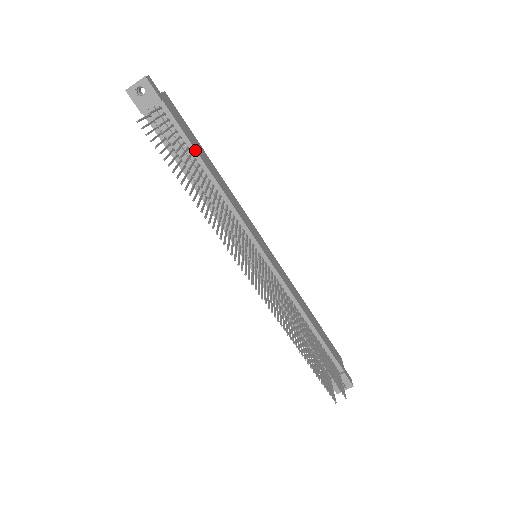
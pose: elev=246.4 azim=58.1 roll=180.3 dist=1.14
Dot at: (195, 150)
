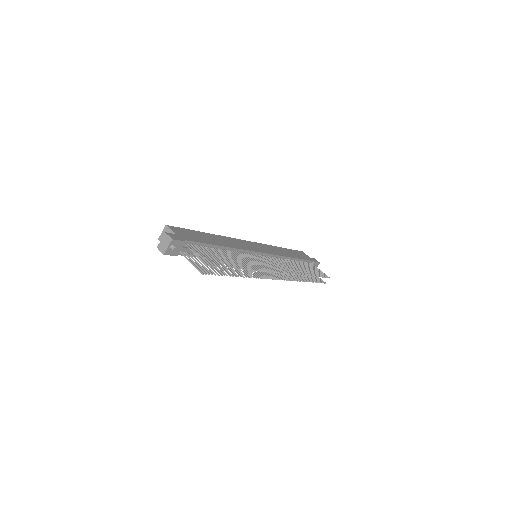
Dot at: (211, 245)
